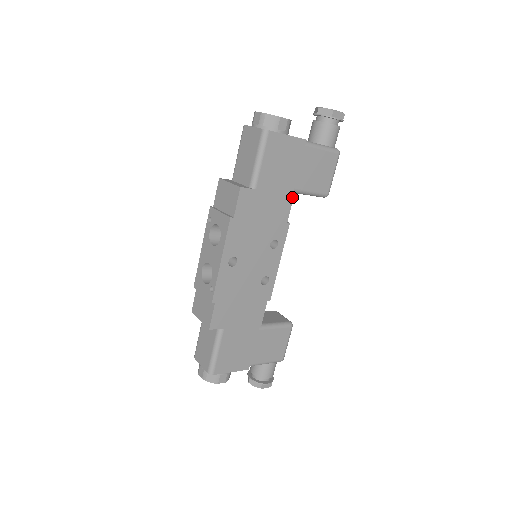
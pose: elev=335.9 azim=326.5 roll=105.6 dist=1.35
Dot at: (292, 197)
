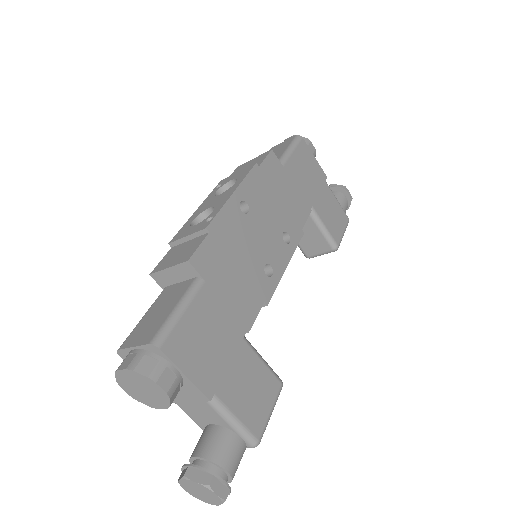
Dot at: (310, 210)
